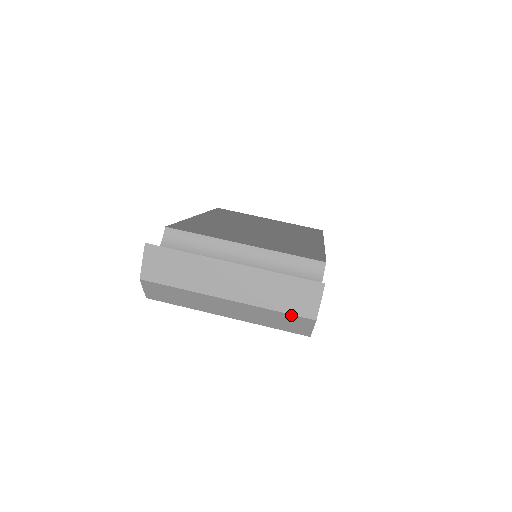
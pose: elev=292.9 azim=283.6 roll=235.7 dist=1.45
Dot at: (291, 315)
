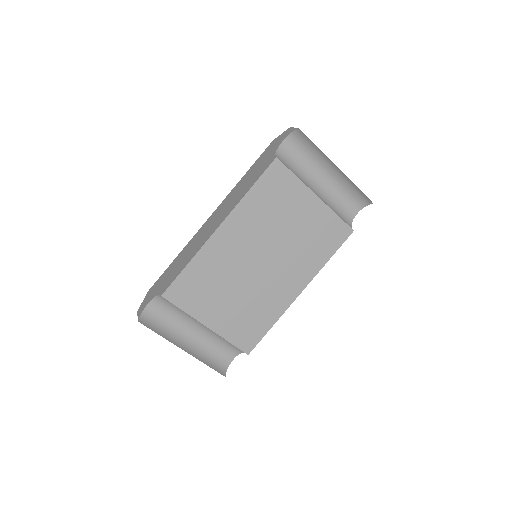
Dot at: occluded
